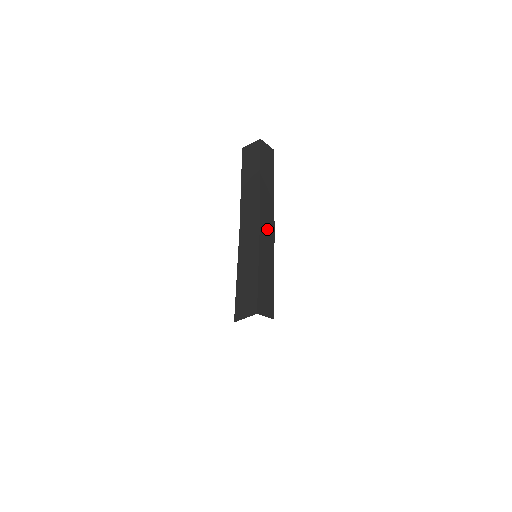
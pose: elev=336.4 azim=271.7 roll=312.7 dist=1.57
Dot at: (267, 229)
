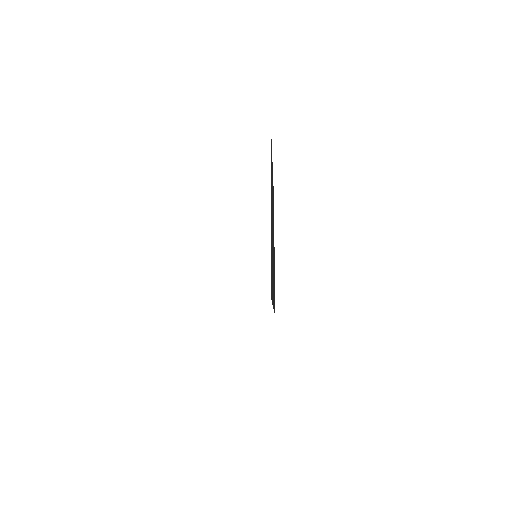
Dot at: occluded
